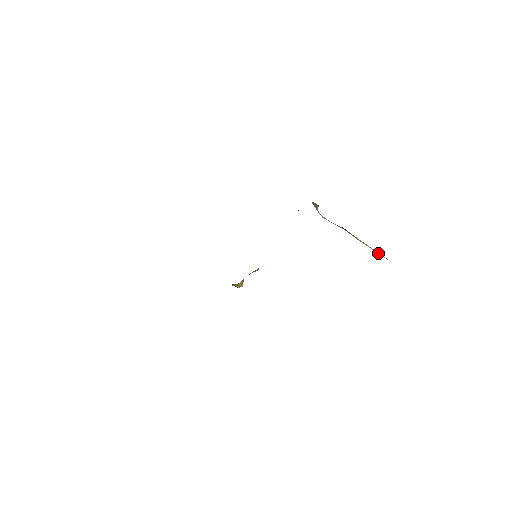
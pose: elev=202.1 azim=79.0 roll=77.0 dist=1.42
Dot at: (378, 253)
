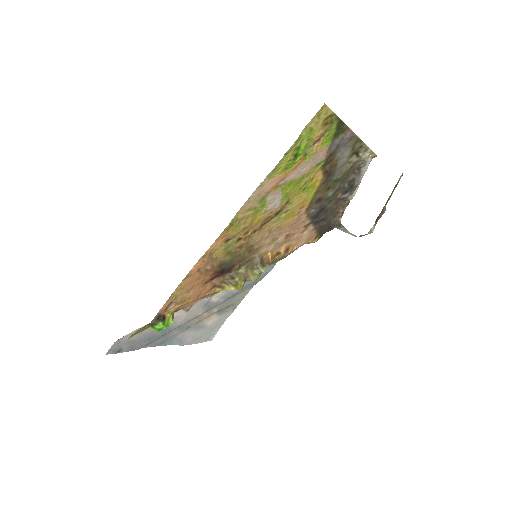
Dot at: occluded
